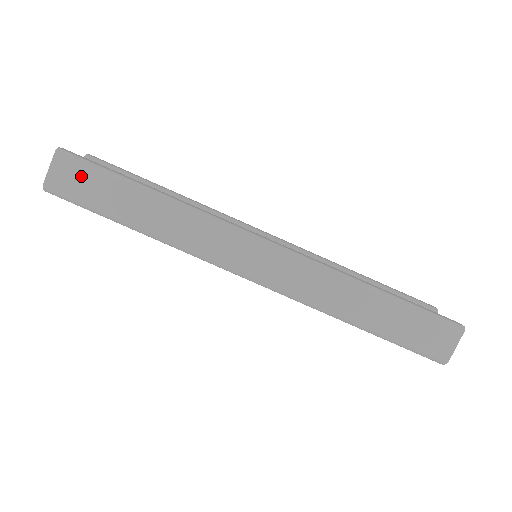
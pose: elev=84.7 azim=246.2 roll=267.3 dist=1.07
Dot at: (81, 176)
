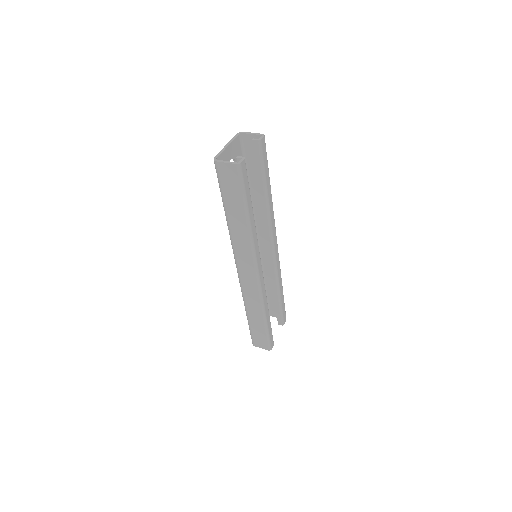
Dot at: (233, 182)
